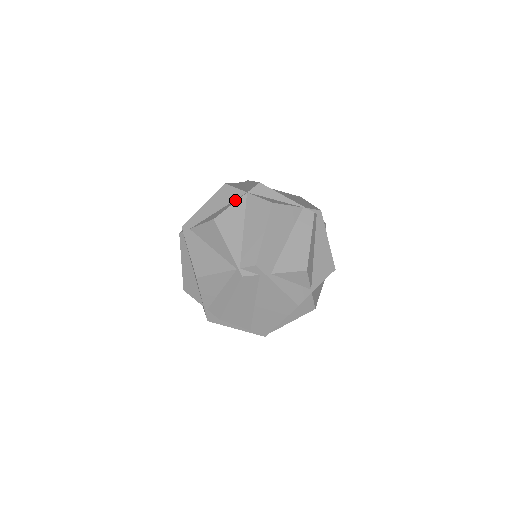
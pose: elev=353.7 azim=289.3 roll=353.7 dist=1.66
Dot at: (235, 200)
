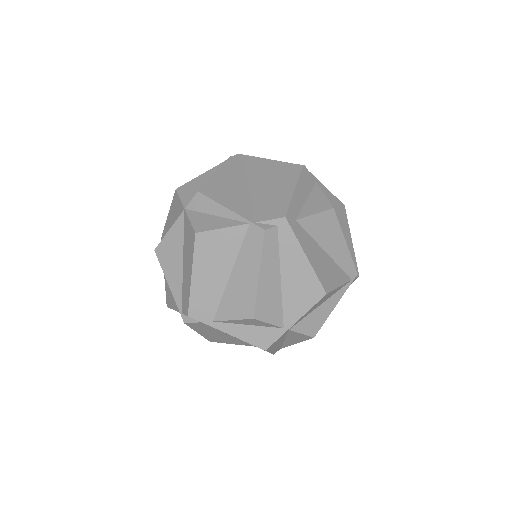
Dot at: (177, 219)
